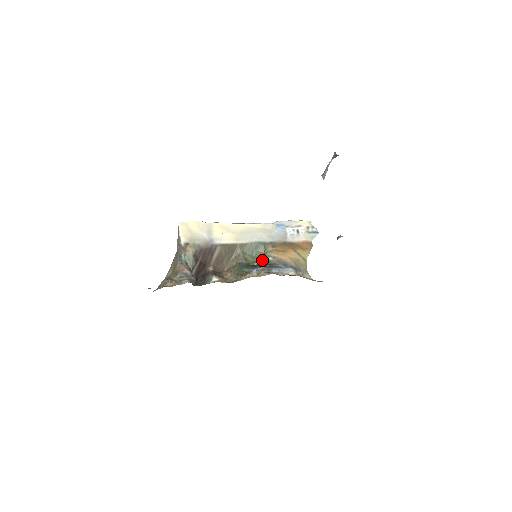
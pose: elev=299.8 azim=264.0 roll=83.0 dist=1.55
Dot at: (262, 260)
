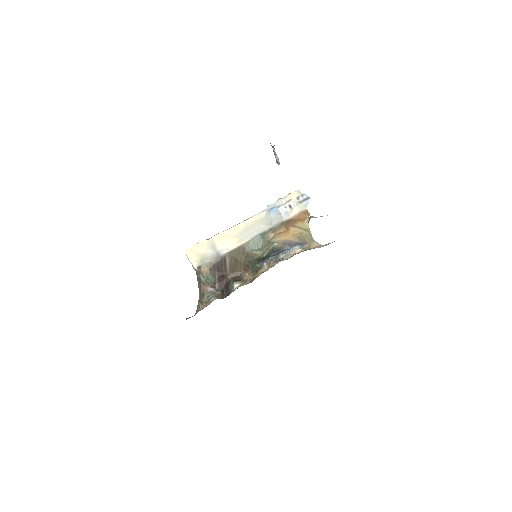
Dot at: (269, 249)
